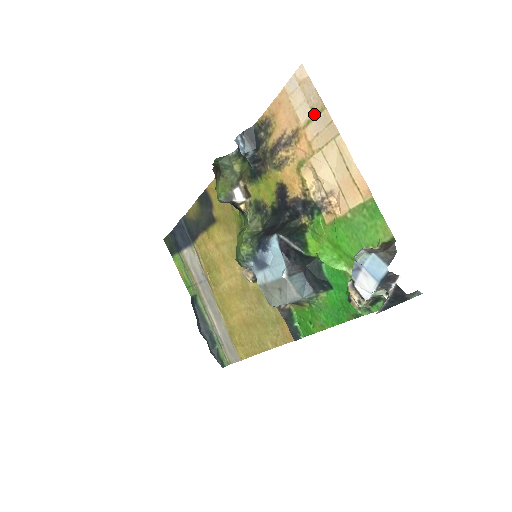
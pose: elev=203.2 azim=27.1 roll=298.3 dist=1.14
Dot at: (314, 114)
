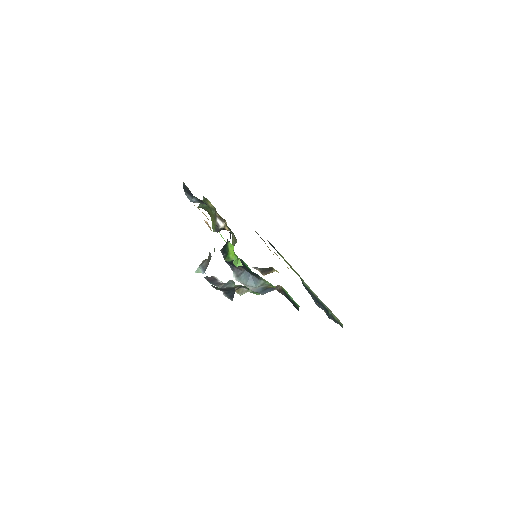
Dot at: occluded
